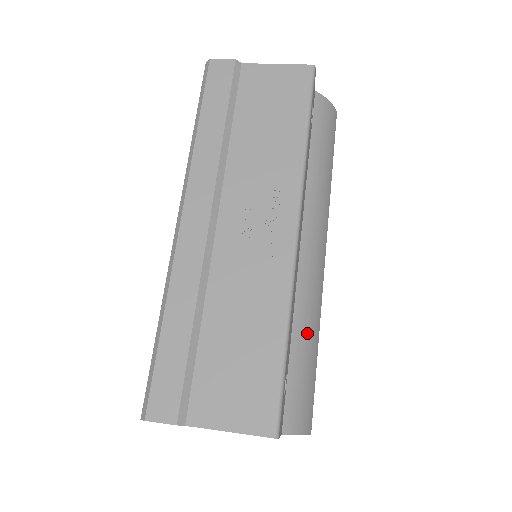
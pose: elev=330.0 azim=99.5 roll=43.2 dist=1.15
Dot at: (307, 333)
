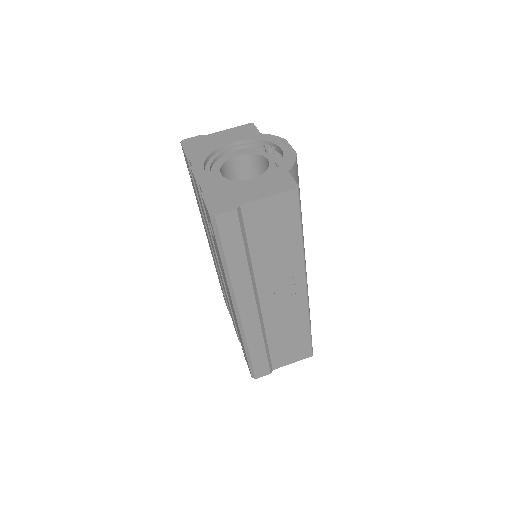
Dot at: occluded
